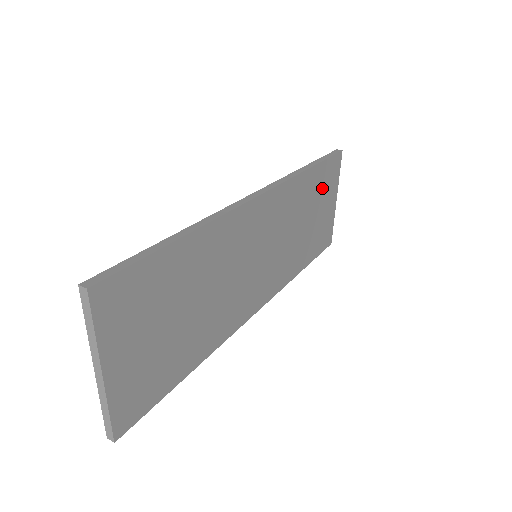
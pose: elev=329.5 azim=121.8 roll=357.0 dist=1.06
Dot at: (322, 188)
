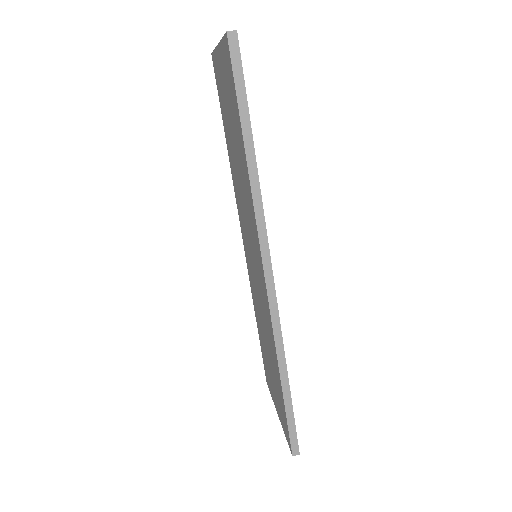
Dot at: occluded
